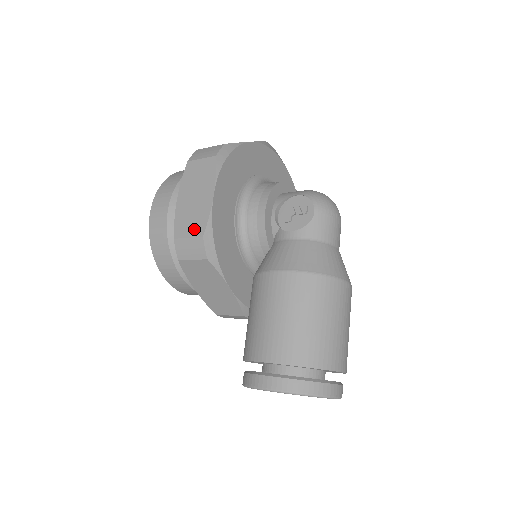
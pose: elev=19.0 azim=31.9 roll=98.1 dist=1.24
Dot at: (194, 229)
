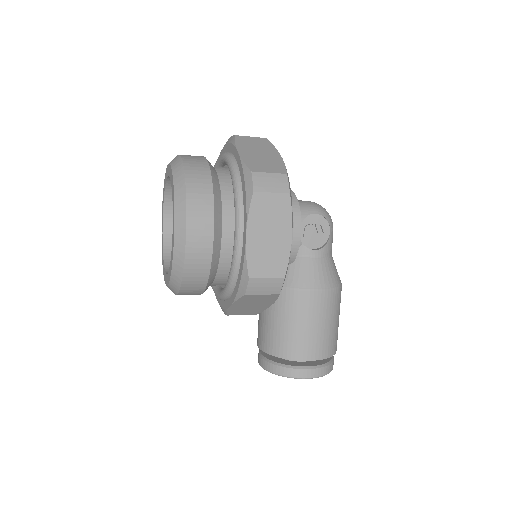
Dot at: (273, 270)
